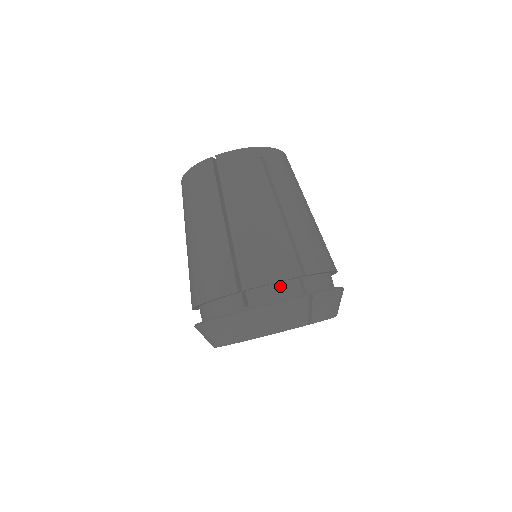
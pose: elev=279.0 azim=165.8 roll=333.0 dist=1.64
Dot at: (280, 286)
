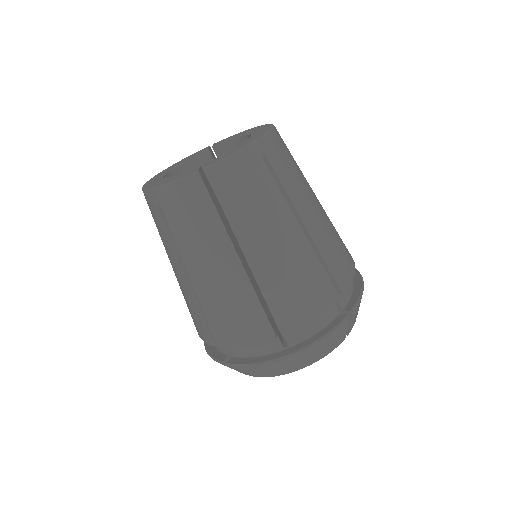
Dot at: occluded
